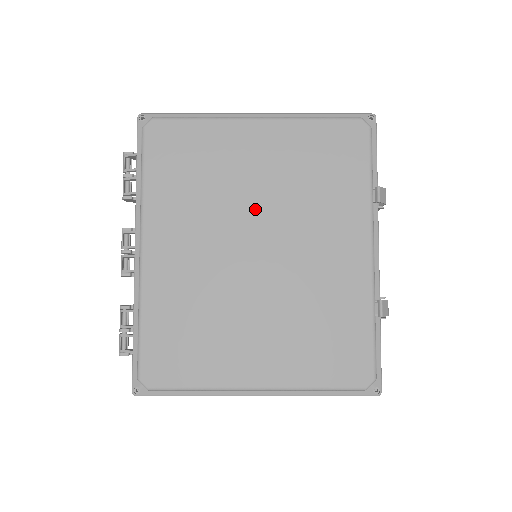
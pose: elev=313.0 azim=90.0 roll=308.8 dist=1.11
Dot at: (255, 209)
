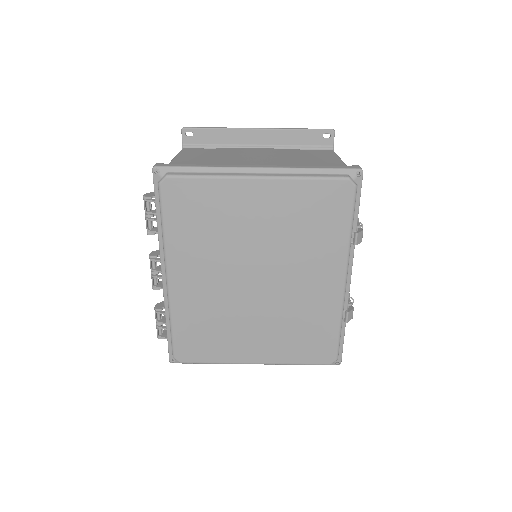
Dot at: (255, 251)
